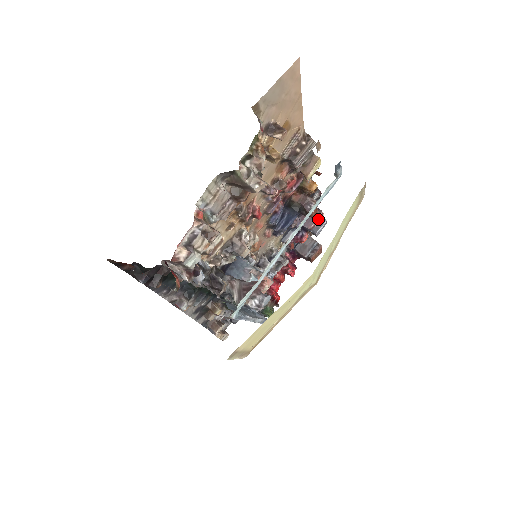
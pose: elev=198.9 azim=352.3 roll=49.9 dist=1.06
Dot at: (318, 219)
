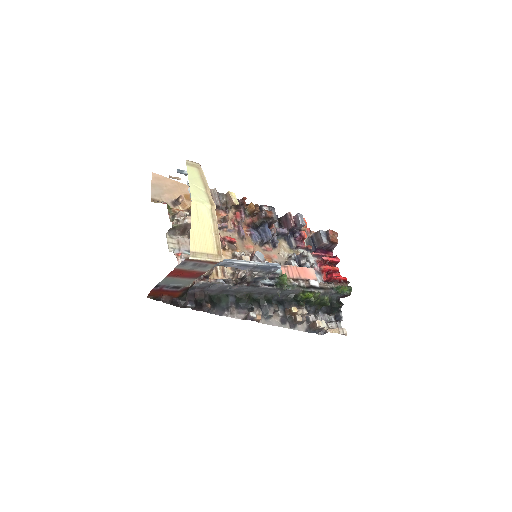
Dot at: (291, 218)
